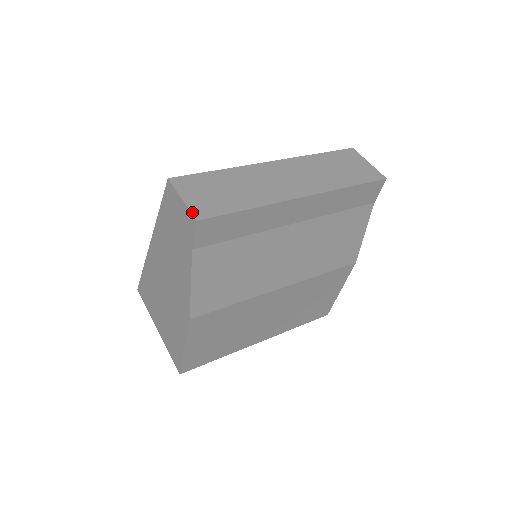
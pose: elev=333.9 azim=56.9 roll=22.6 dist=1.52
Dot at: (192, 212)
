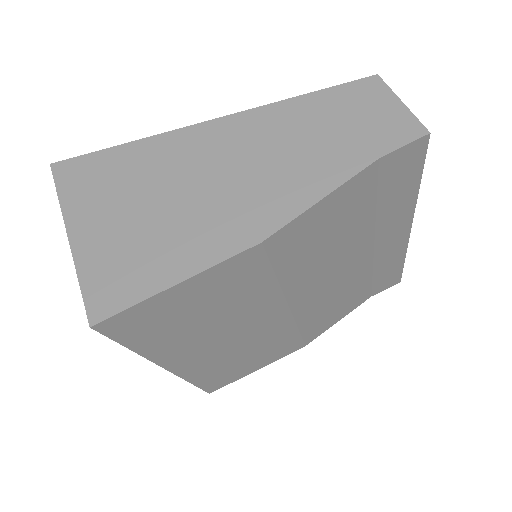
Dot at: (420, 122)
